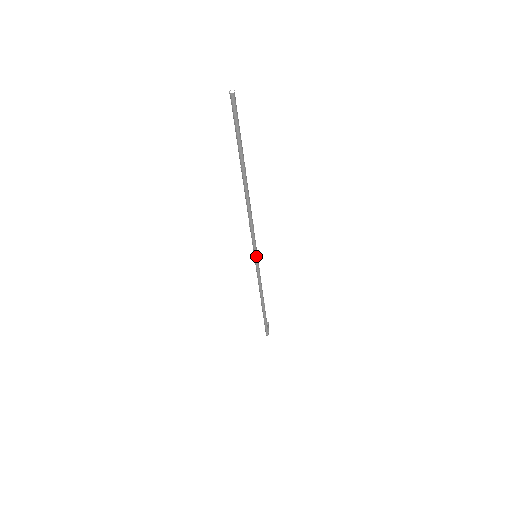
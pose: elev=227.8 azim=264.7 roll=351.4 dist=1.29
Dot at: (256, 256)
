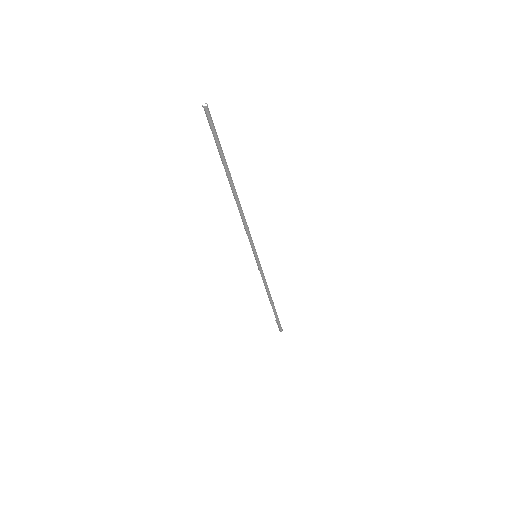
Dot at: (256, 256)
